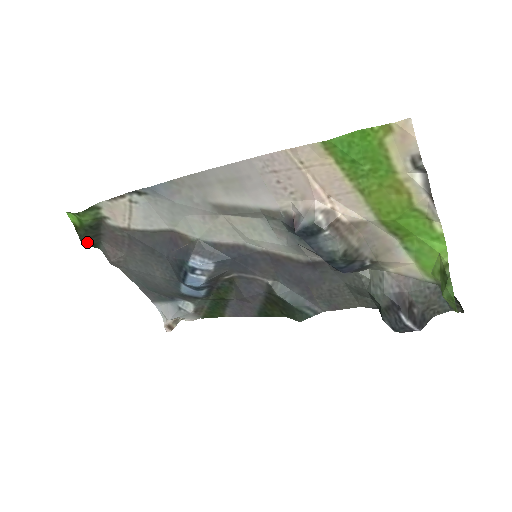
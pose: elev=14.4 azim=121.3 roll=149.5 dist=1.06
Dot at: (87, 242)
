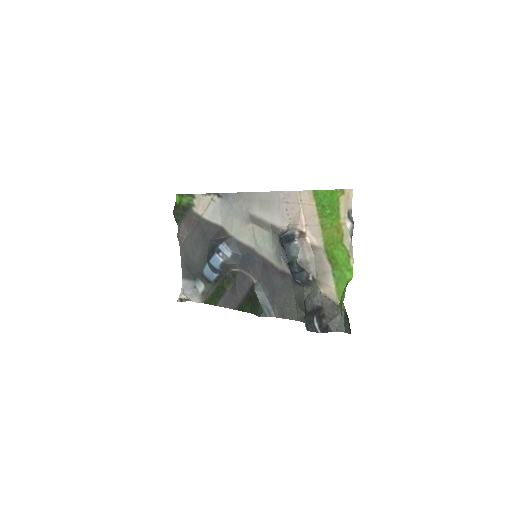
Dot at: (175, 216)
